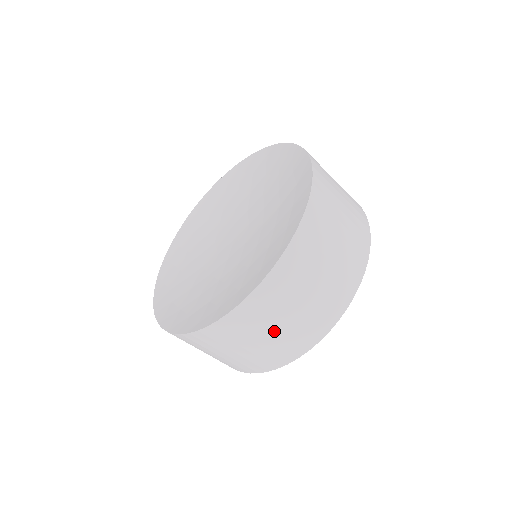
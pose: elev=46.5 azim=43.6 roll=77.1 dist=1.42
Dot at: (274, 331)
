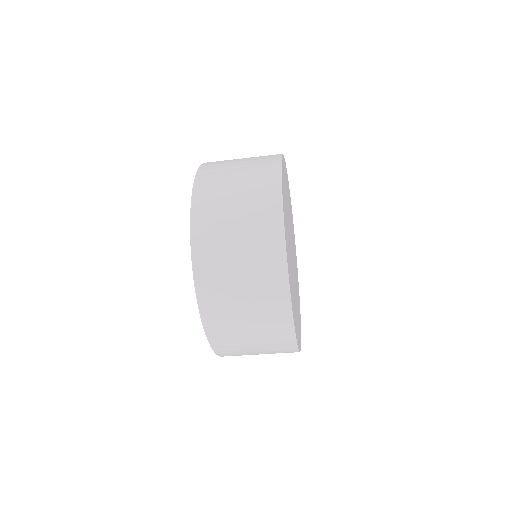
Dot at: occluded
